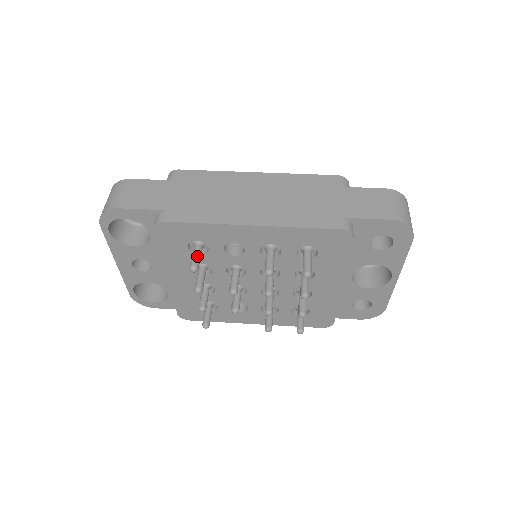
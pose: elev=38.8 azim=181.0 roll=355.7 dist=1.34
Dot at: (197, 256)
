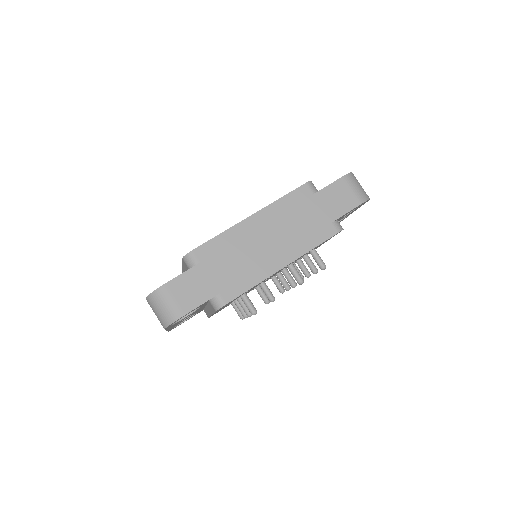
Dot at: (250, 303)
